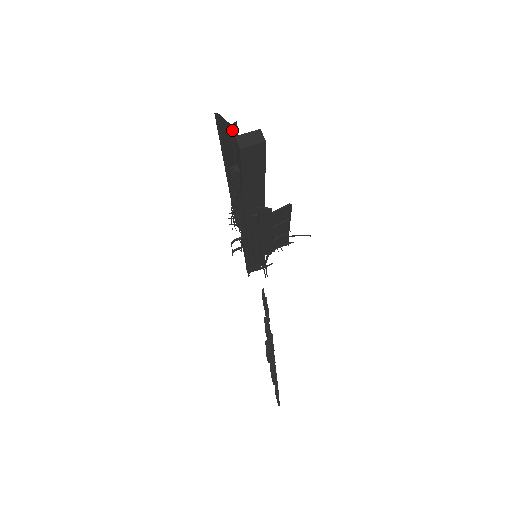
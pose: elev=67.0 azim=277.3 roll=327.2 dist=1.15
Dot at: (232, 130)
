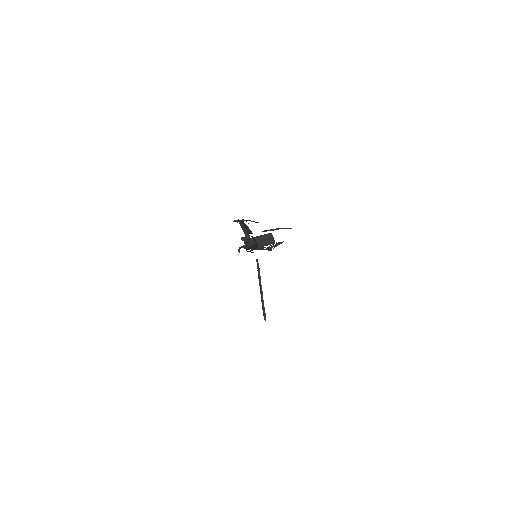
Dot at: occluded
